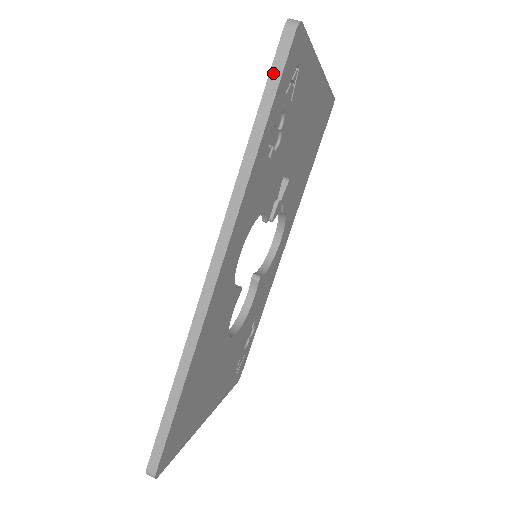
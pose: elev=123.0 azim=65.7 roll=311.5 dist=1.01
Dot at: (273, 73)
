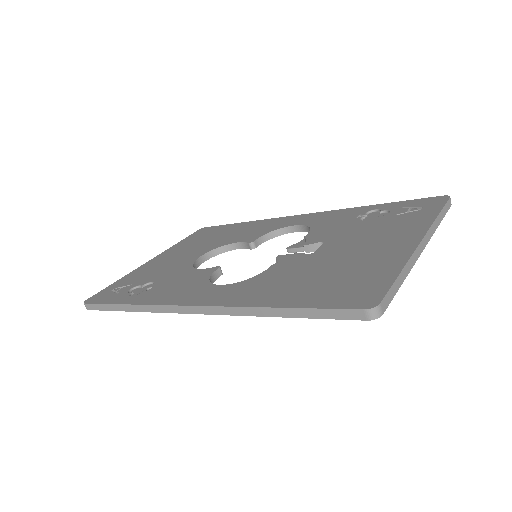
Dot at: (326, 312)
